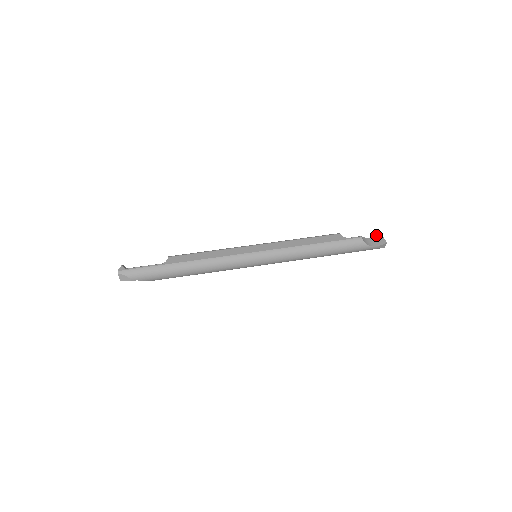
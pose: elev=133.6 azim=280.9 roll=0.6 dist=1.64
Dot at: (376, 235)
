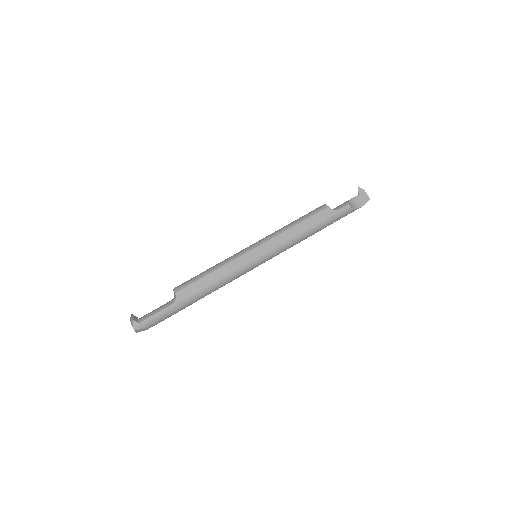
Dot at: (358, 192)
